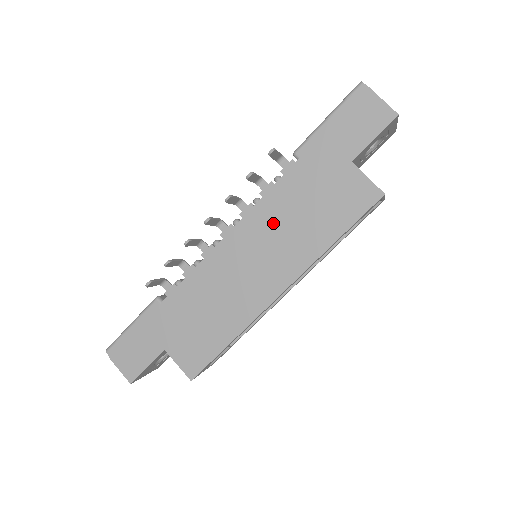
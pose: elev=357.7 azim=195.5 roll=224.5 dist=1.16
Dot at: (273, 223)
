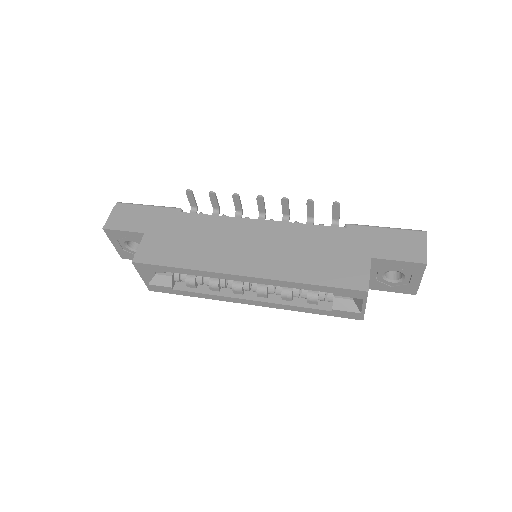
Dot at: (290, 240)
